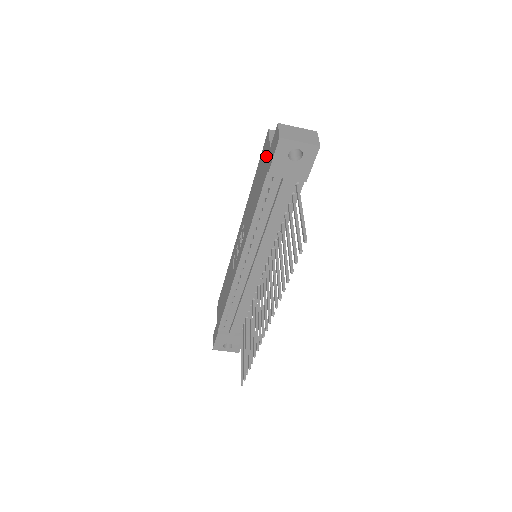
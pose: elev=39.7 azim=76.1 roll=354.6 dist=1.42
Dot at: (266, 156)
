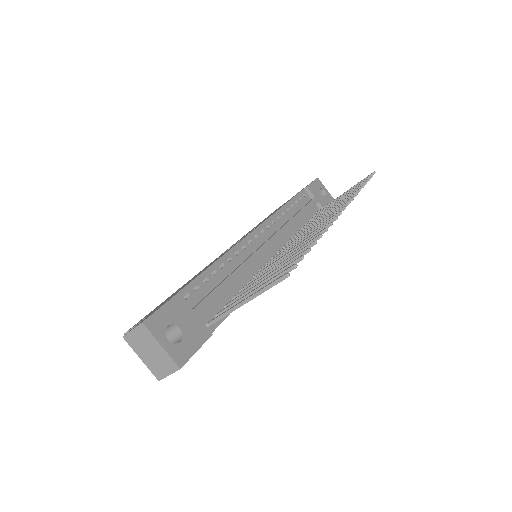
Dot at: (288, 200)
